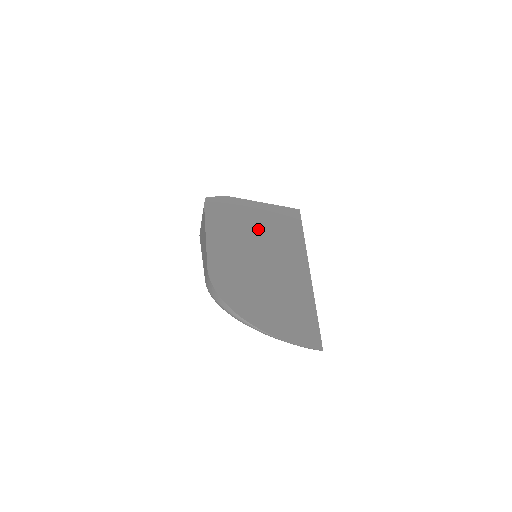
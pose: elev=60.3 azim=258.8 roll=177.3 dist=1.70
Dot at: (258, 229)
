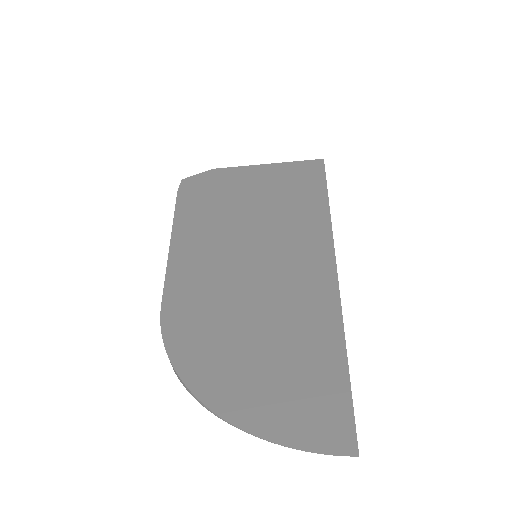
Dot at: (254, 211)
